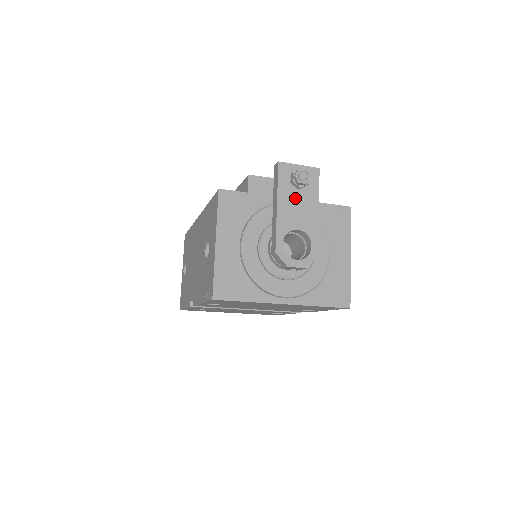
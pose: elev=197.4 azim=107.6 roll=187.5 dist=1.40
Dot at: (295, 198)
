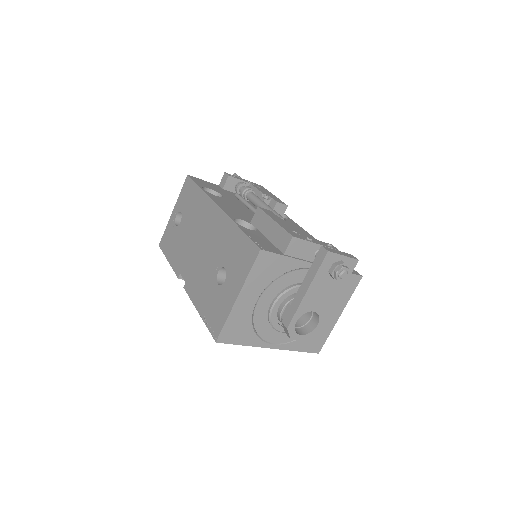
Dot at: (325, 285)
